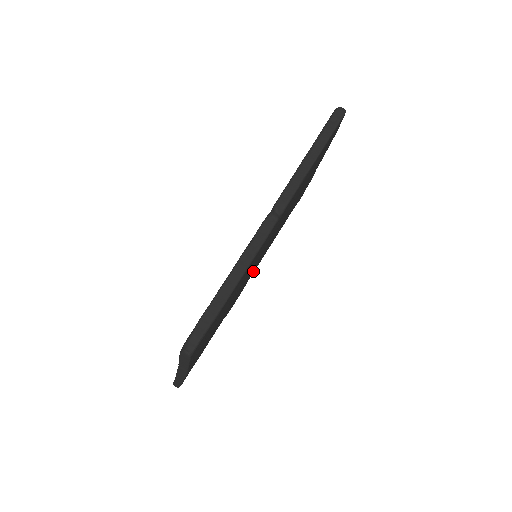
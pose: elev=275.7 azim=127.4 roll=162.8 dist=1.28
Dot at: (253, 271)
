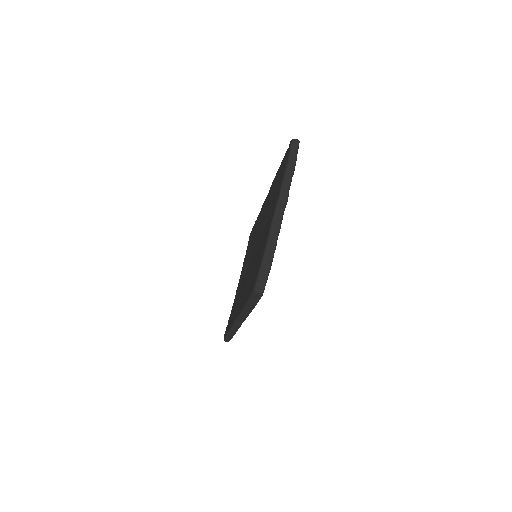
Dot at: occluded
